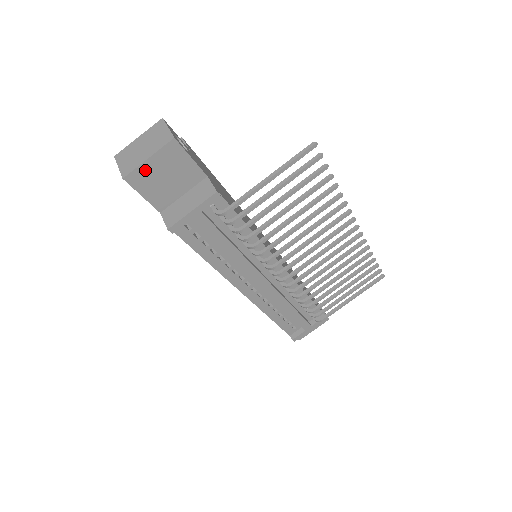
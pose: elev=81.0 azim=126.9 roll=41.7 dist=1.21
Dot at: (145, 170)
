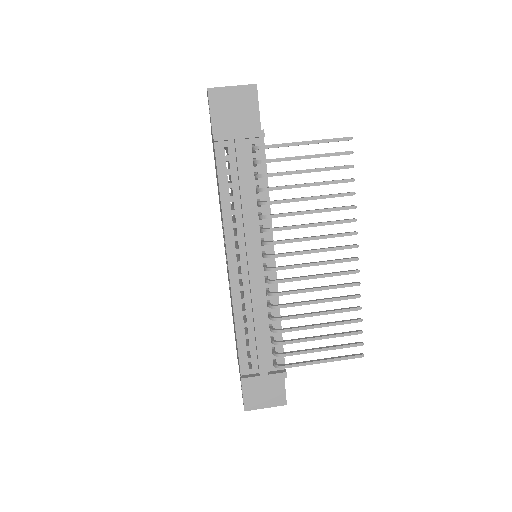
Dot at: (225, 93)
